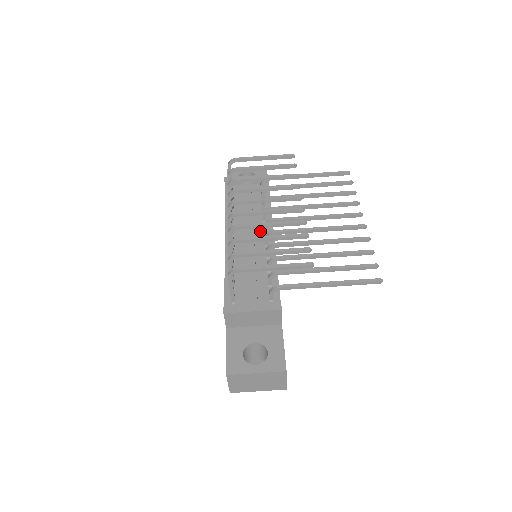
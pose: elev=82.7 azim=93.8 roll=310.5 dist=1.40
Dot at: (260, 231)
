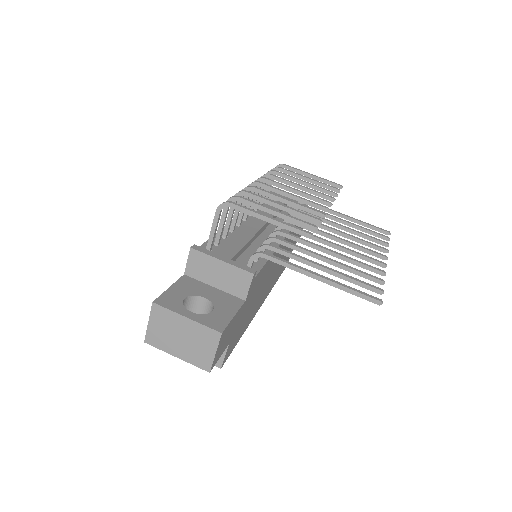
Dot at: (273, 230)
